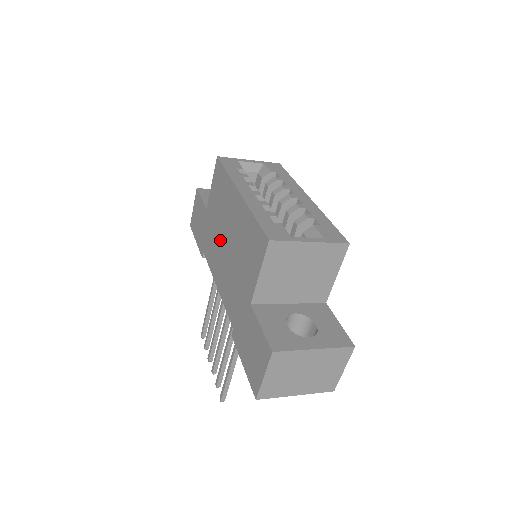
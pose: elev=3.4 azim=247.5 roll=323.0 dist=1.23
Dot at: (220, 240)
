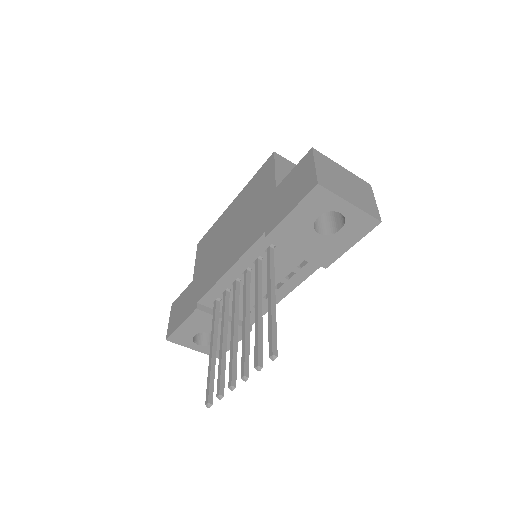
Dot at: (220, 250)
